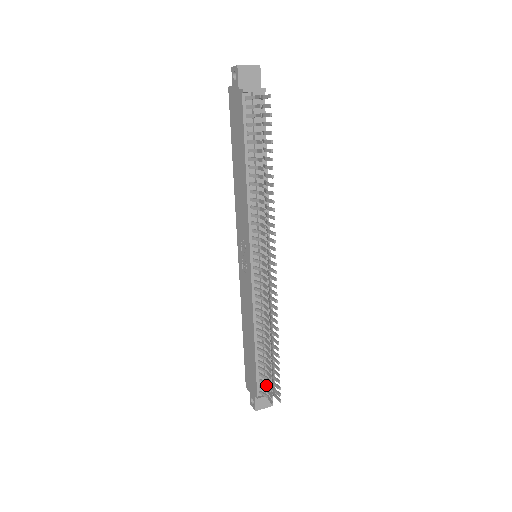
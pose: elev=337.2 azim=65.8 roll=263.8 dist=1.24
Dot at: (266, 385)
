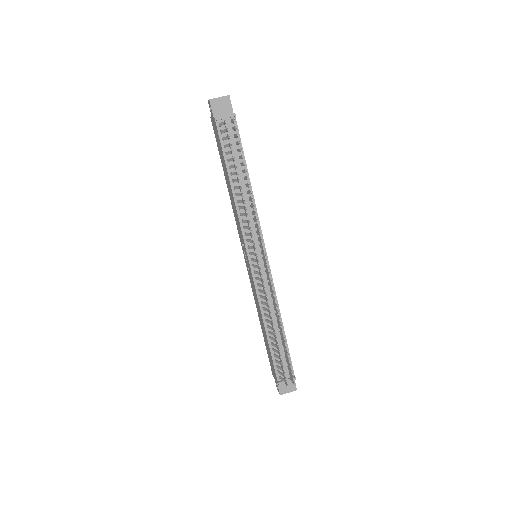
Dot at: occluded
